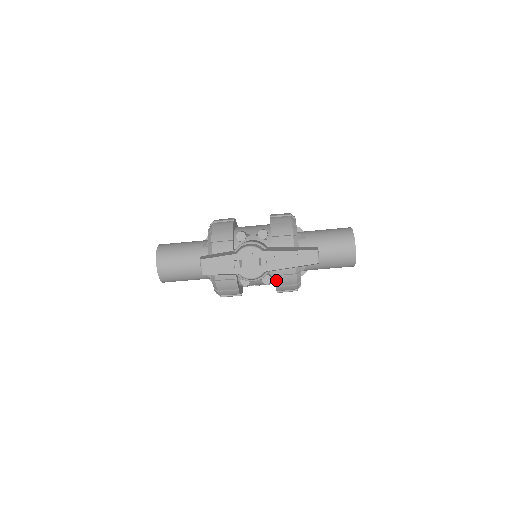
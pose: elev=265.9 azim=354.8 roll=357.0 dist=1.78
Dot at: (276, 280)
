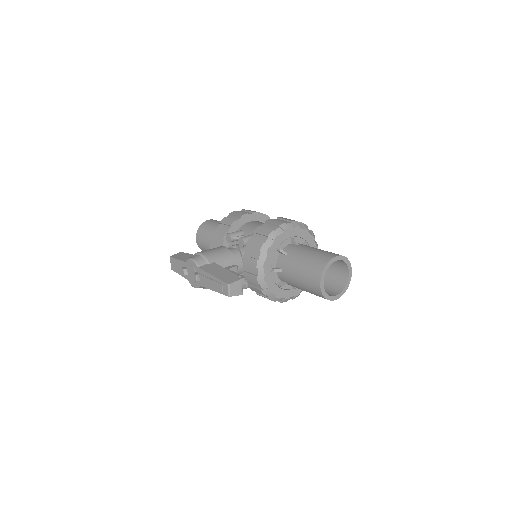
Dot at: (250, 288)
